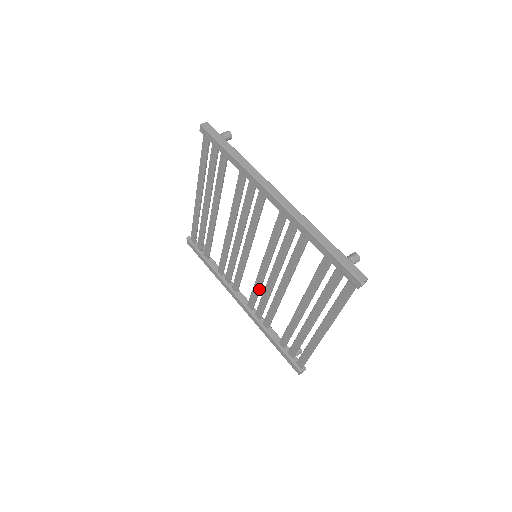
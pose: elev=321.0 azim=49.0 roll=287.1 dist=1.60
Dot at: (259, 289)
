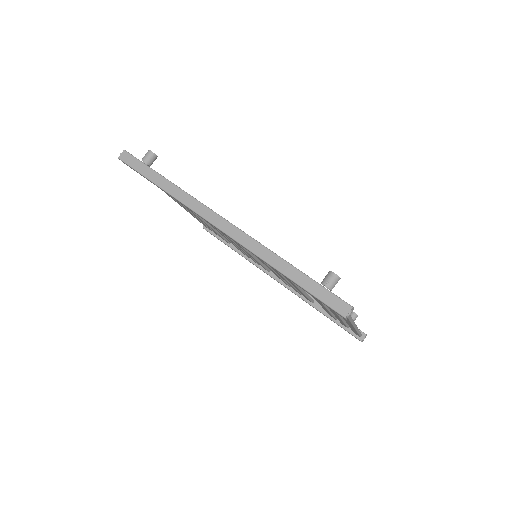
Dot at: (281, 278)
